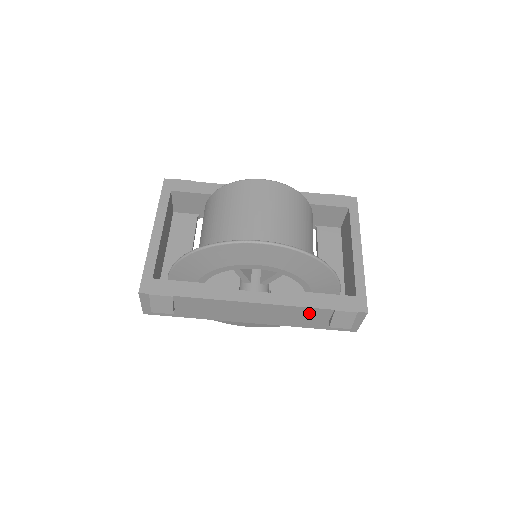
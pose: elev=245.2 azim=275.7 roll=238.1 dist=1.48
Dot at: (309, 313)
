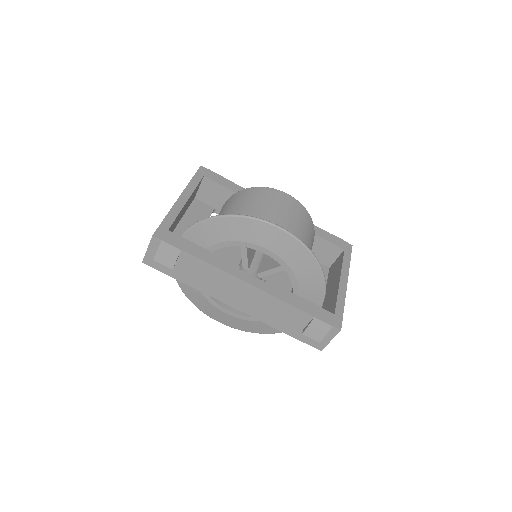
Dot at: (291, 313)
